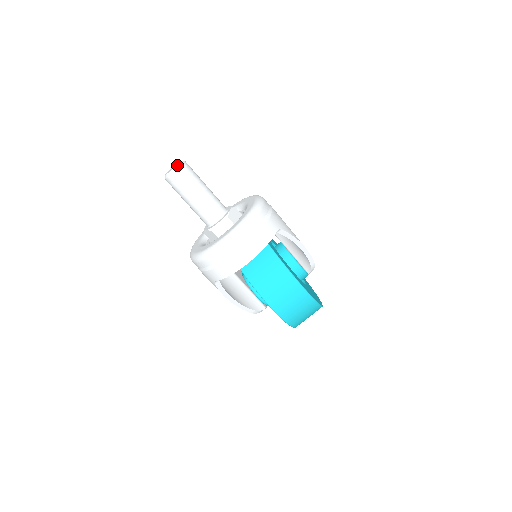
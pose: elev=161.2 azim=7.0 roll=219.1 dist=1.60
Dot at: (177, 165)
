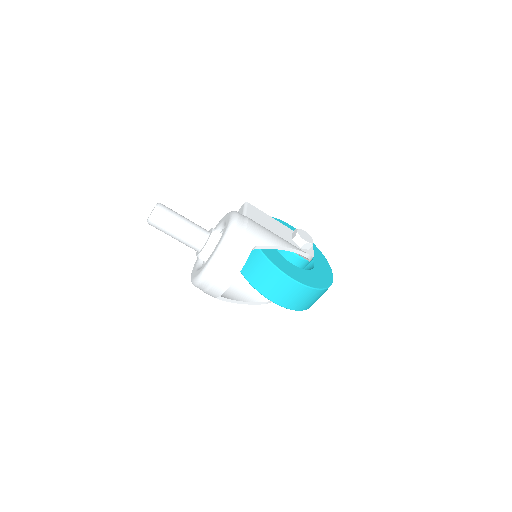
Dot at: (152, 212)
